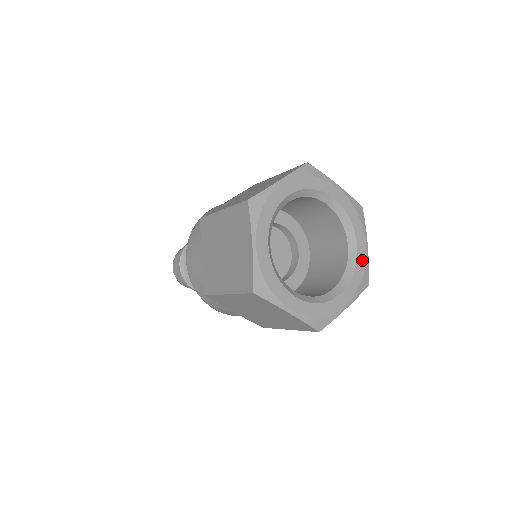
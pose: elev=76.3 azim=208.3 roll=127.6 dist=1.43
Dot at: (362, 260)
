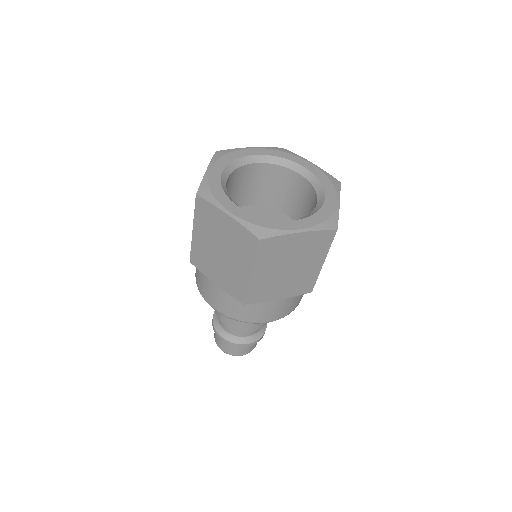
Dot at: (317, 172)
